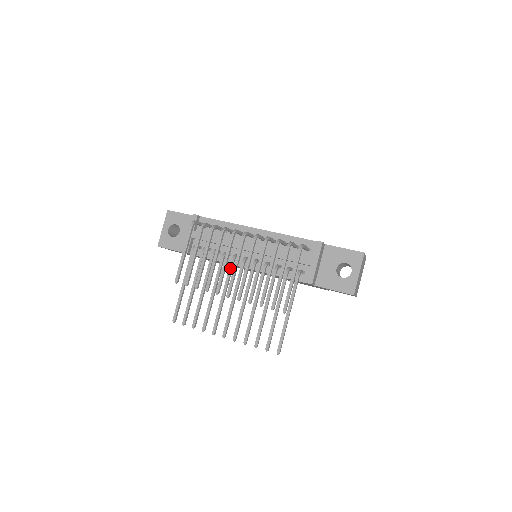
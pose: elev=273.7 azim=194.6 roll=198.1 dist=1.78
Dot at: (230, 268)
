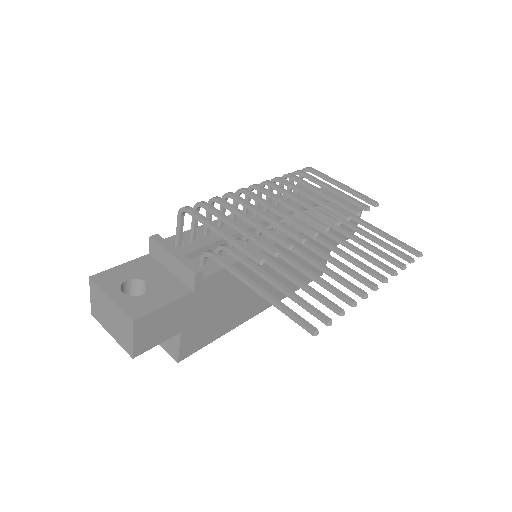
Dot at: occluded
